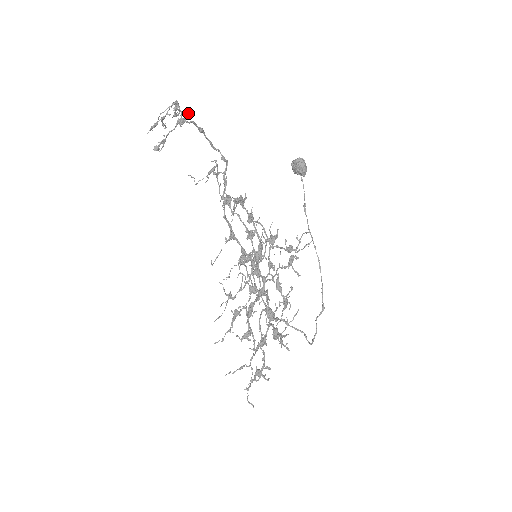
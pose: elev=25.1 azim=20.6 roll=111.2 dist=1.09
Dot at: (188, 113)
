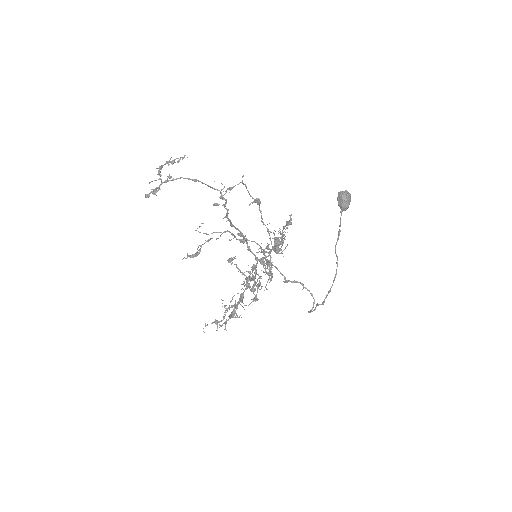
Dot at: (159, 188)
